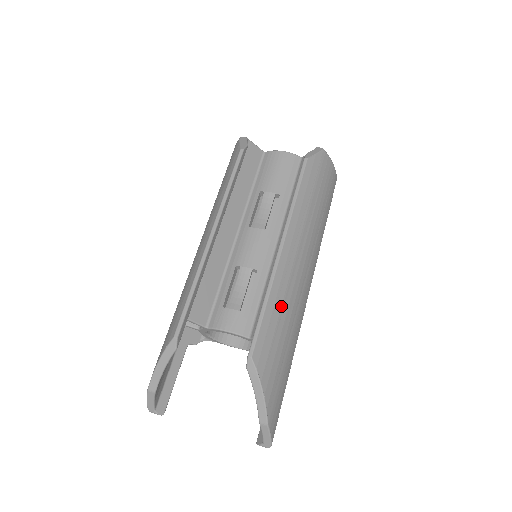
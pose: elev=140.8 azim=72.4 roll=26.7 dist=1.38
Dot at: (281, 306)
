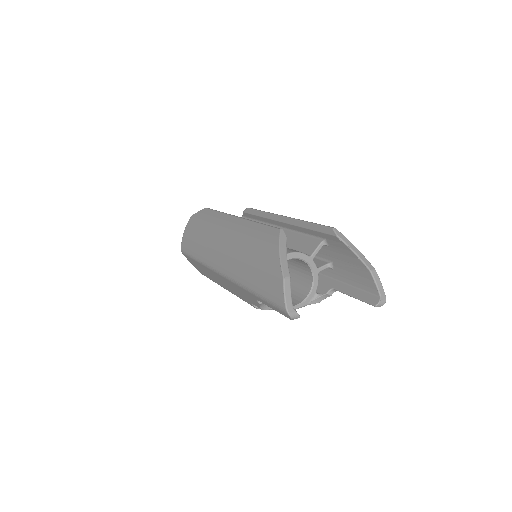
Dot at: occluded
